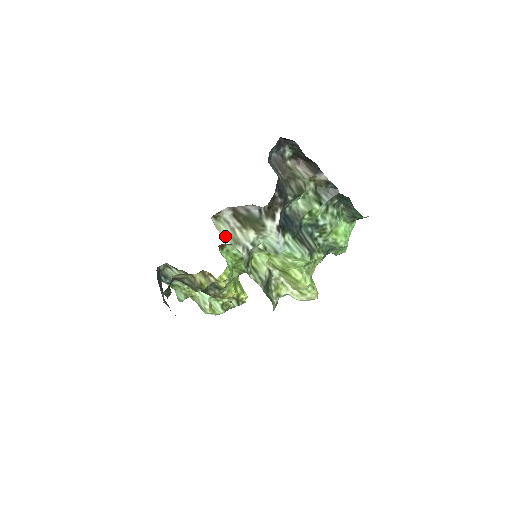
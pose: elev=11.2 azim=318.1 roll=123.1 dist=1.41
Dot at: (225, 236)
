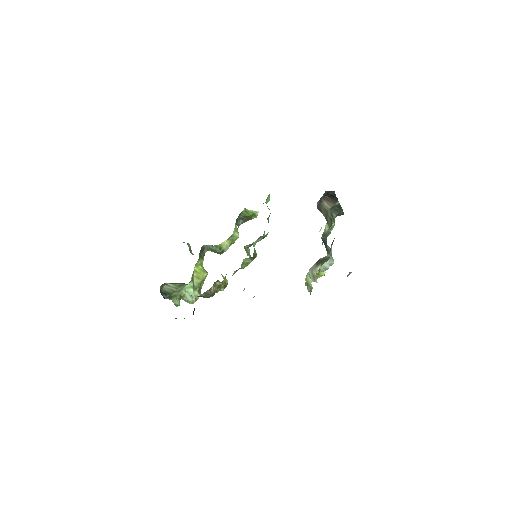
Dot at: (312, 279)
